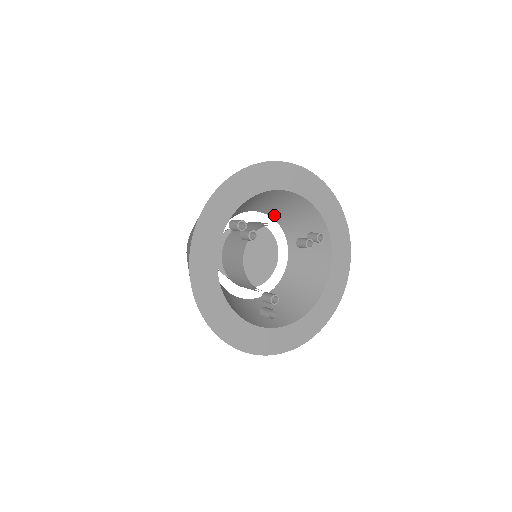
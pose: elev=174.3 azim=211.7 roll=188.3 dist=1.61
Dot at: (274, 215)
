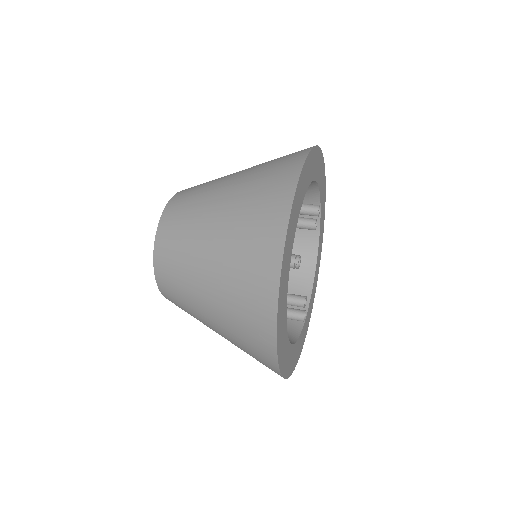
Dot at: occluded
